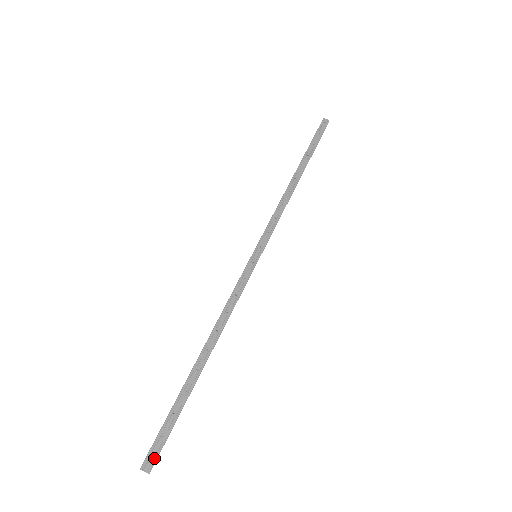
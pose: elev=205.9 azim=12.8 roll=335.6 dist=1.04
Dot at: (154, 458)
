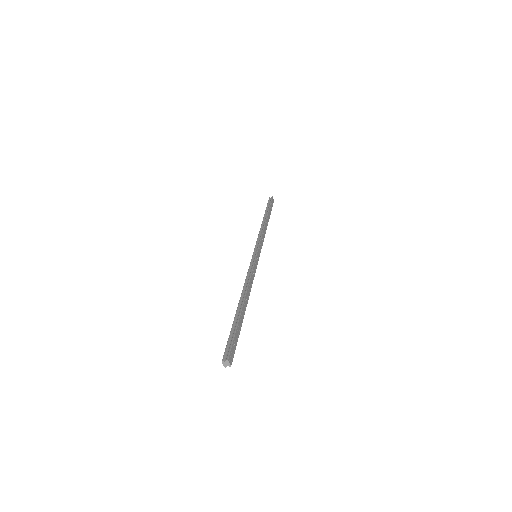
Dot at: (233, 356)
